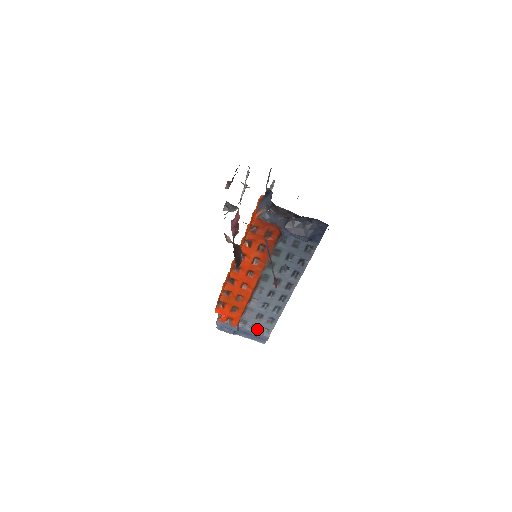
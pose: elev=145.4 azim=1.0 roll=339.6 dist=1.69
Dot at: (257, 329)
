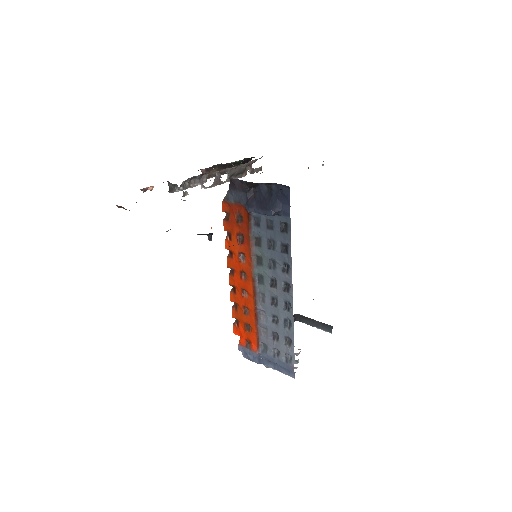
Dot at: (280, 355)
